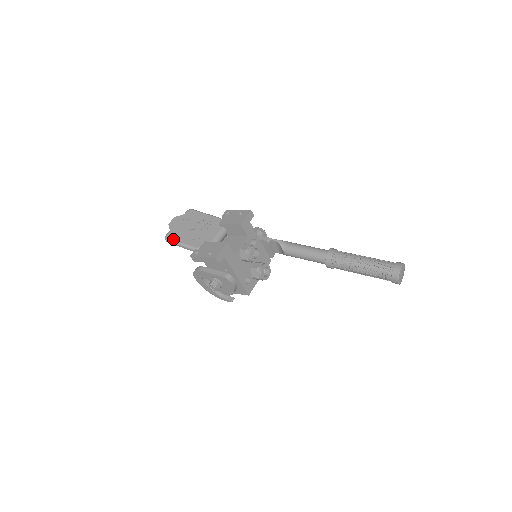
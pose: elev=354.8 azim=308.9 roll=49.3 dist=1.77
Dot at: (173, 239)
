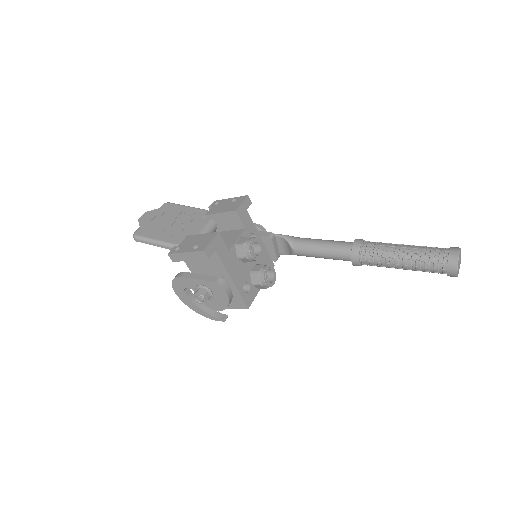
Dot at: (144, 236)
